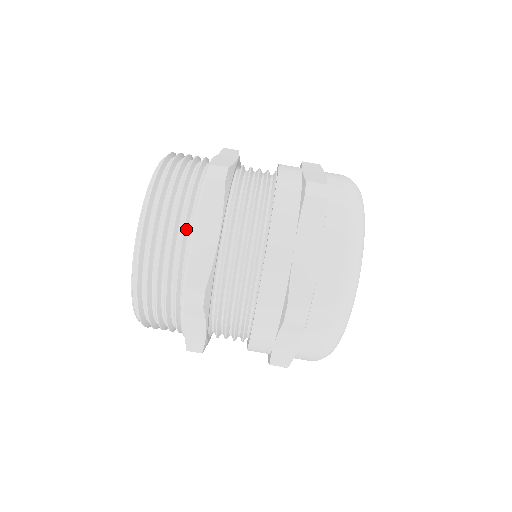
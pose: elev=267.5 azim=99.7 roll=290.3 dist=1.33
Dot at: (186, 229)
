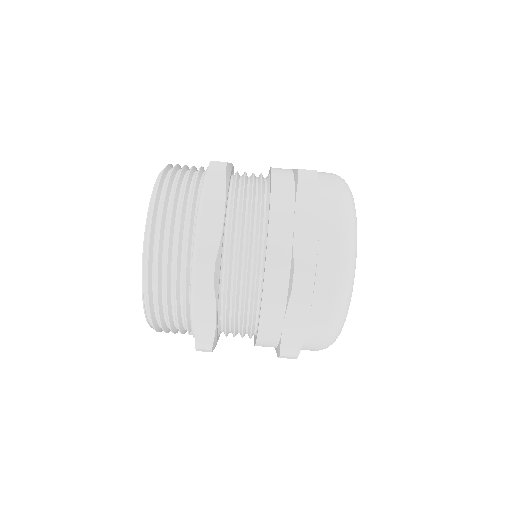
Dot at: (192, 216)
